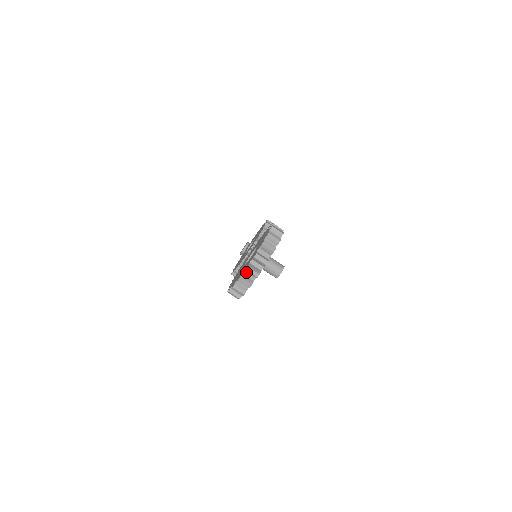
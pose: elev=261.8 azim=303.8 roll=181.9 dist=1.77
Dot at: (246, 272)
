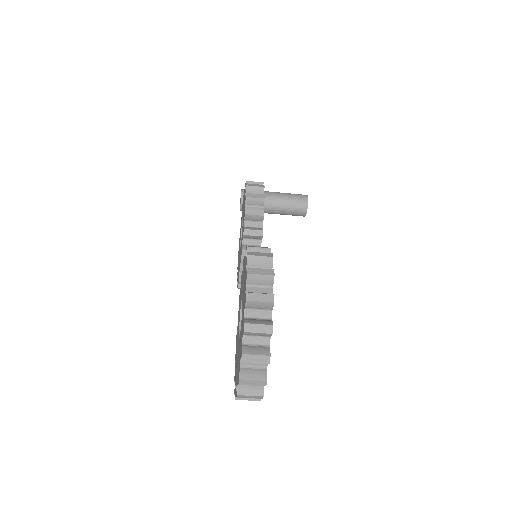
Dot at: occluded
